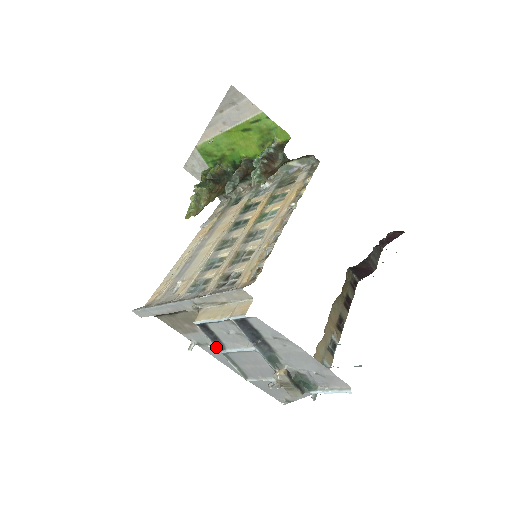
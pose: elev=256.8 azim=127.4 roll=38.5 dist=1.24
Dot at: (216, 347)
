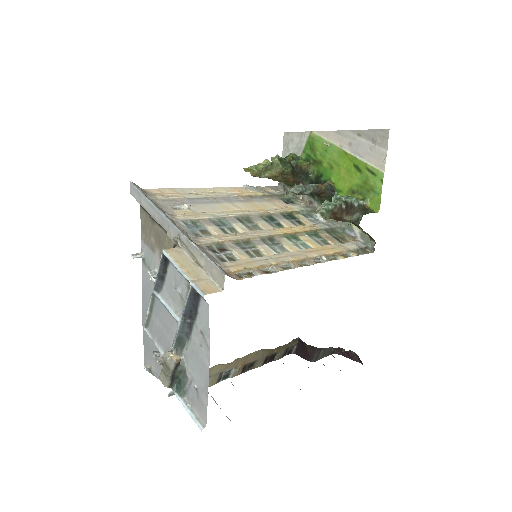
Dot at: (155, 283)
